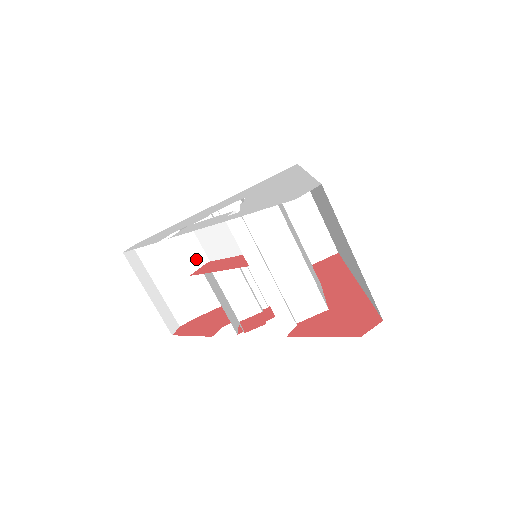
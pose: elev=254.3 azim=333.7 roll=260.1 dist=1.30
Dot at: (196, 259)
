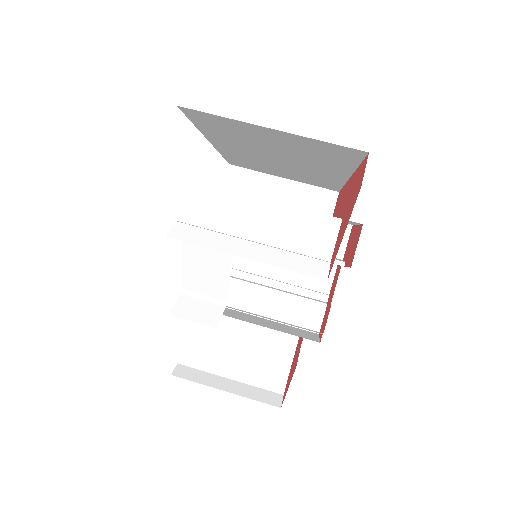
Dot at: (212, 311)
